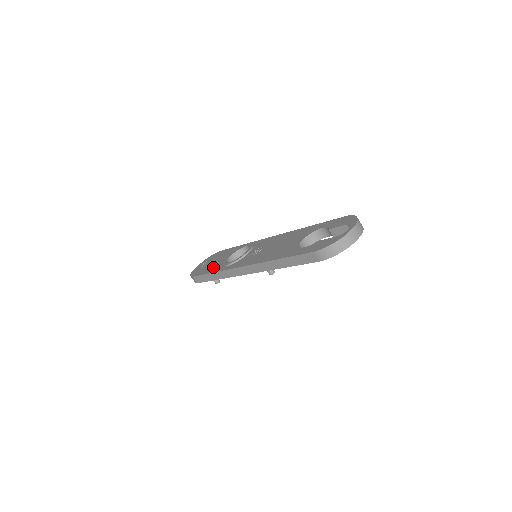
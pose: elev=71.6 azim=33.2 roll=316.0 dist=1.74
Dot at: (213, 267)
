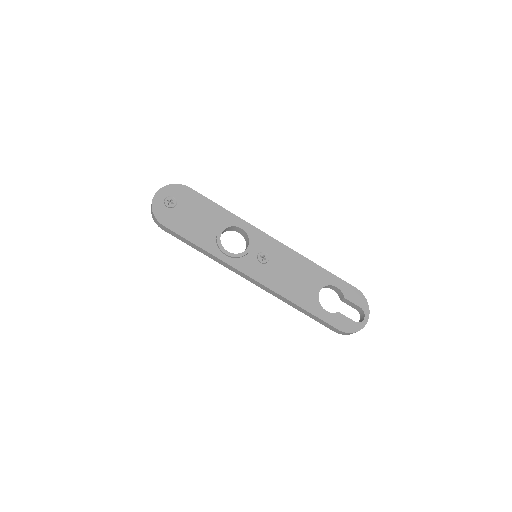
Dot at: (198, 233)
